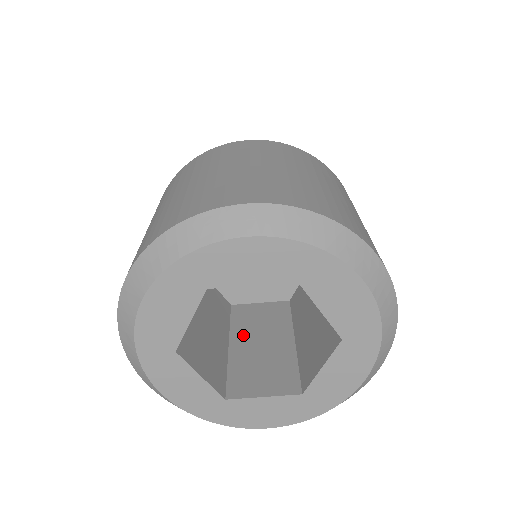
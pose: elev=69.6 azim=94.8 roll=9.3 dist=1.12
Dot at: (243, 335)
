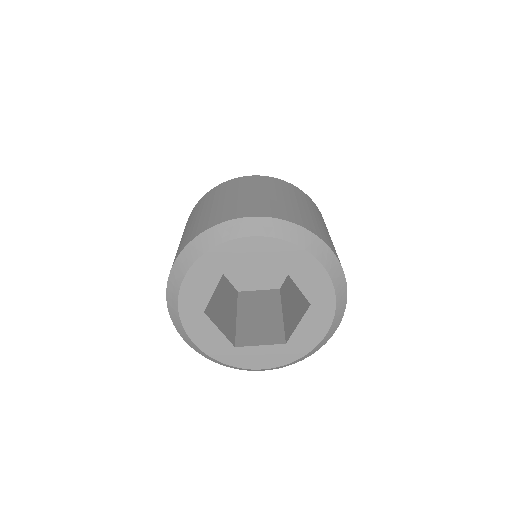
Dot at: (246, 310)
